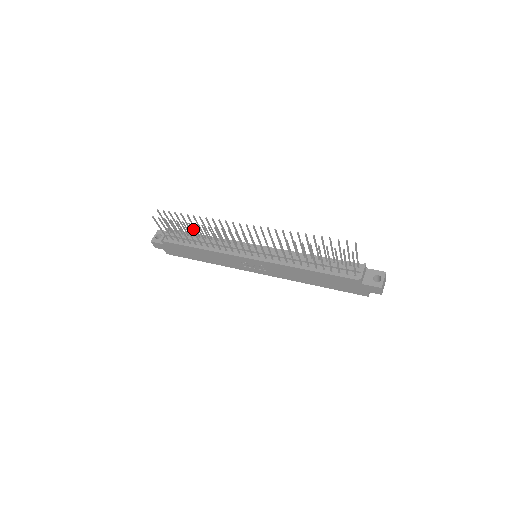
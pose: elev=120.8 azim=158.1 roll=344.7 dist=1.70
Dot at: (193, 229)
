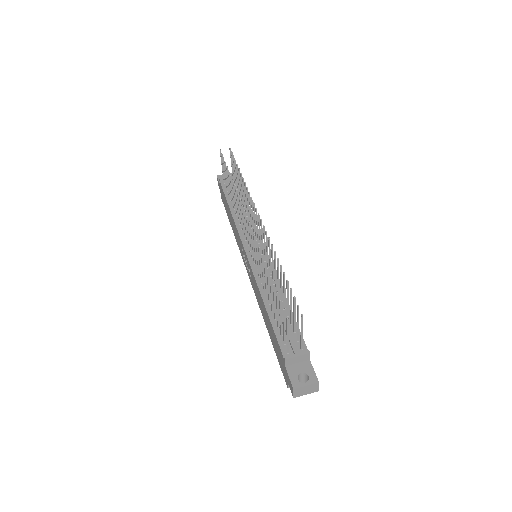
Dot at: occluded
